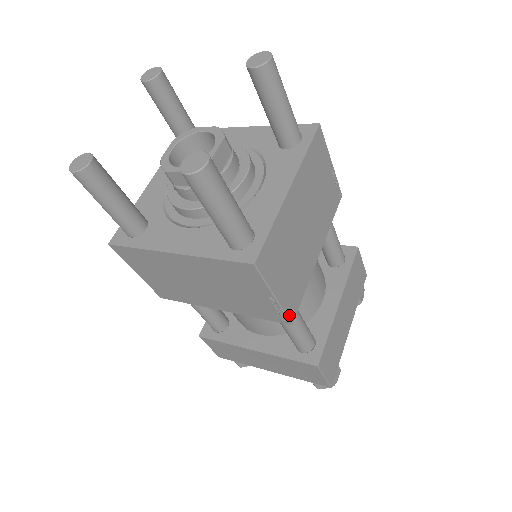
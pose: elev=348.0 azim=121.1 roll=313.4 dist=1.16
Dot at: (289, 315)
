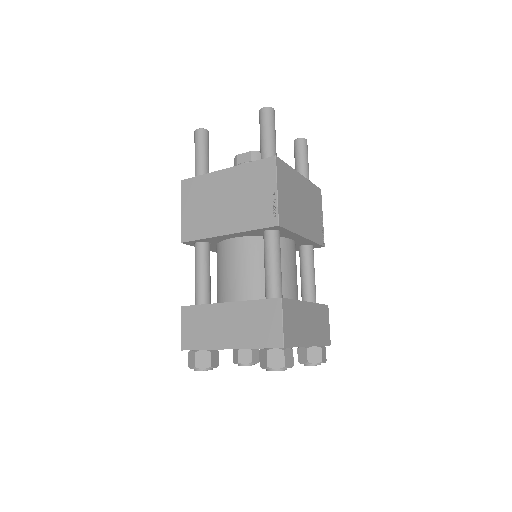
Dot at: (279, 217)
